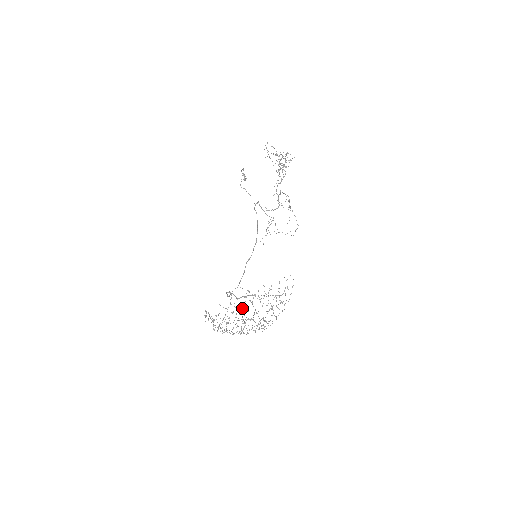
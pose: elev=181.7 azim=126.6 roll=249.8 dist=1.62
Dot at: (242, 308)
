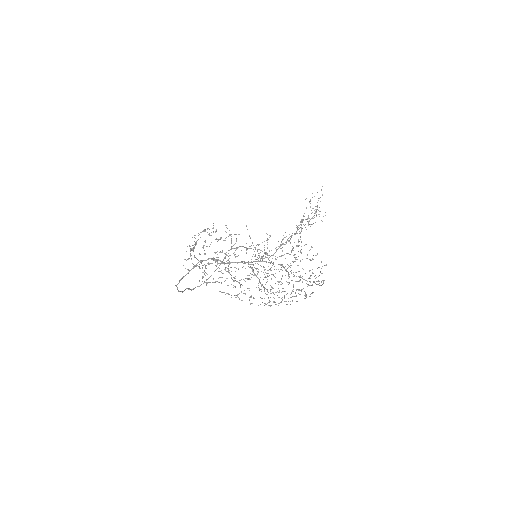
Dot at: occluded
